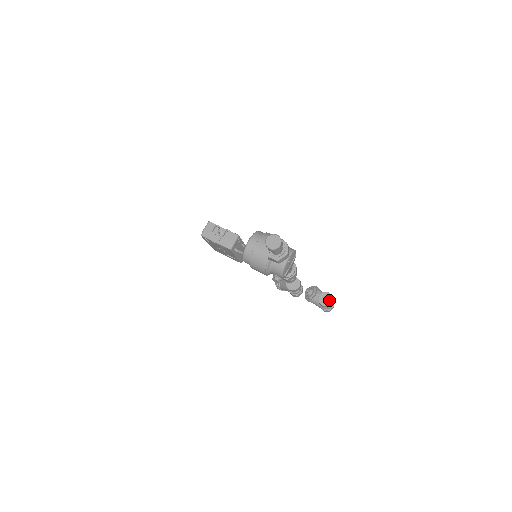
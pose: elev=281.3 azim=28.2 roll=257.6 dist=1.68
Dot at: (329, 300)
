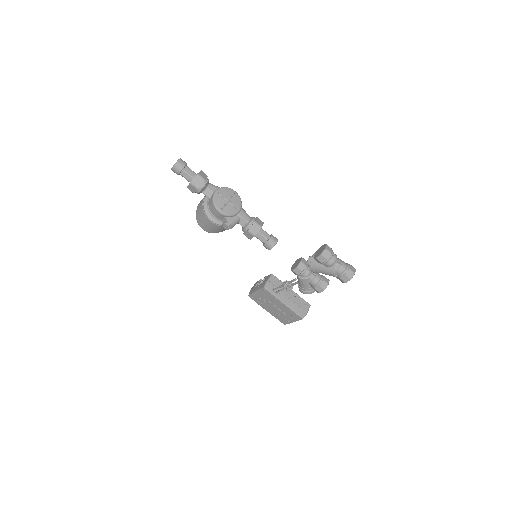
Dot at: (322, 249)
